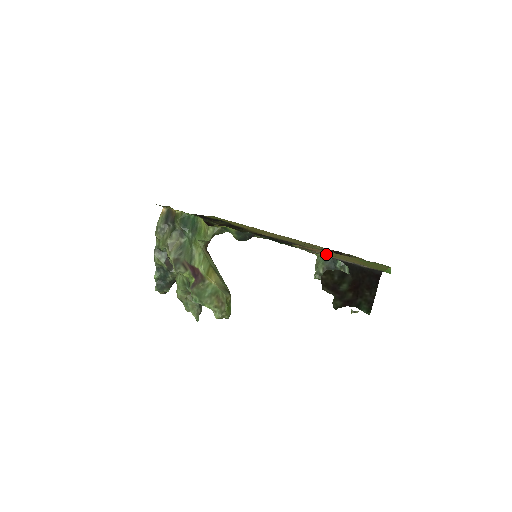
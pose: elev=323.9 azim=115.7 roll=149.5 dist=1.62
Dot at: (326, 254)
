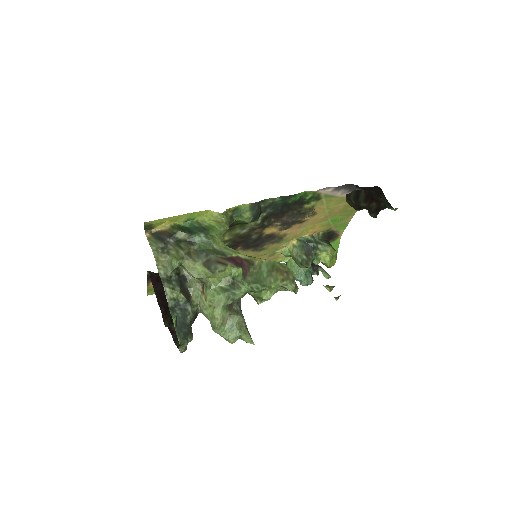
Dot at: (327, 198)
